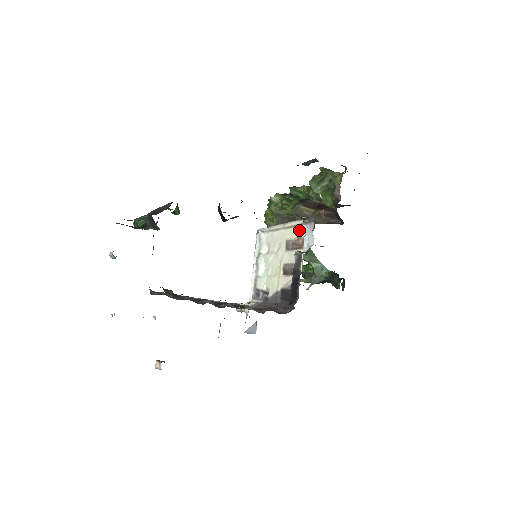
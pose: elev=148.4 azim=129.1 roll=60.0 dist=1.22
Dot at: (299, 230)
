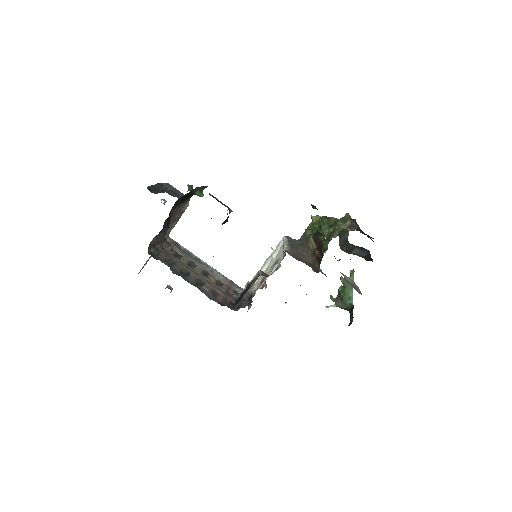
Dot at: (282, 256)
